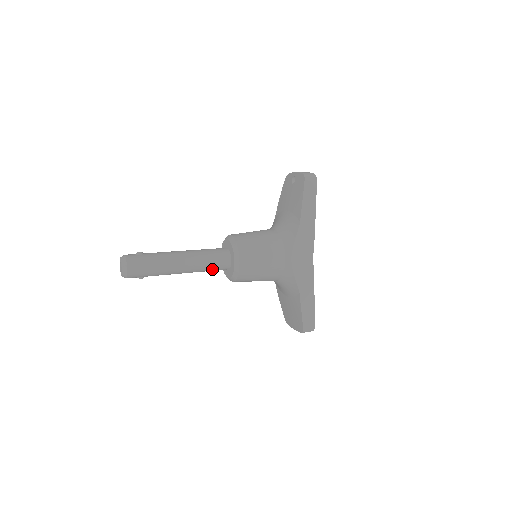
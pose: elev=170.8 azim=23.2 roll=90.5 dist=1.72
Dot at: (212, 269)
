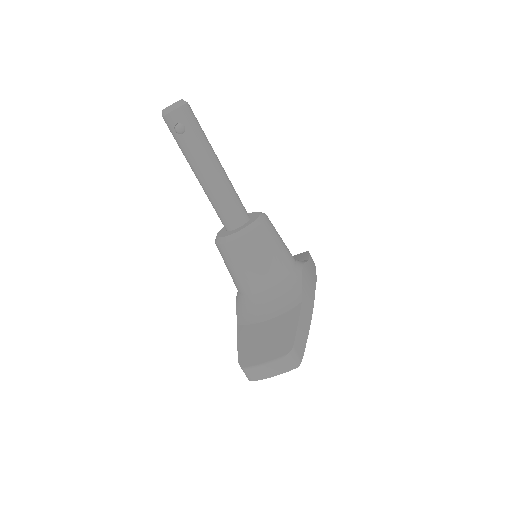
Dot at: (232, 204)
